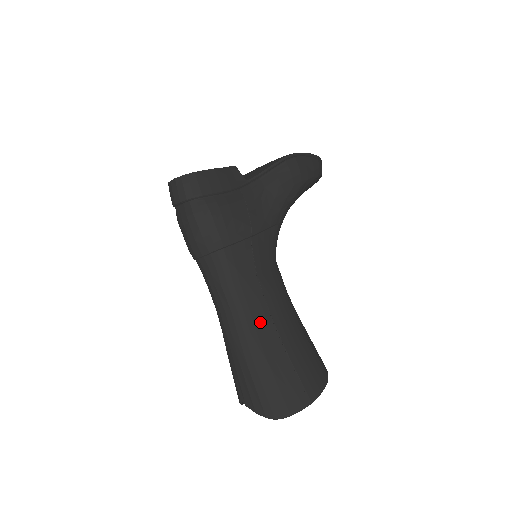
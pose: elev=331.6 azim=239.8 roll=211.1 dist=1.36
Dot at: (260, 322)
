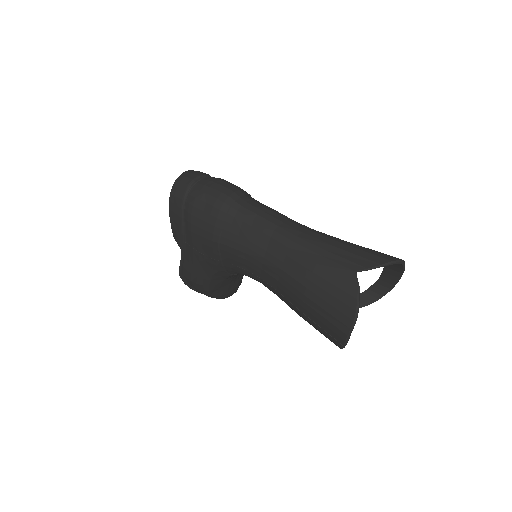
Dot at: occluded
